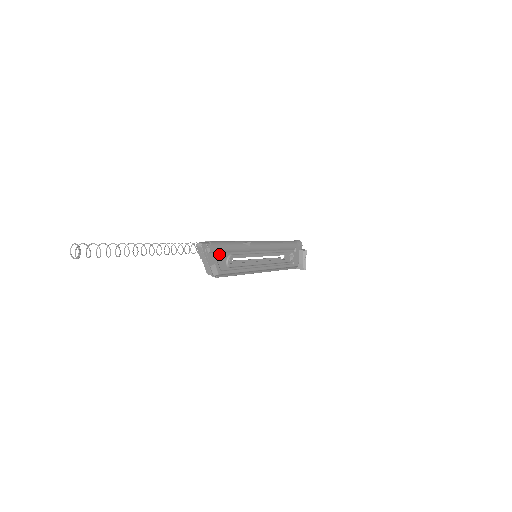
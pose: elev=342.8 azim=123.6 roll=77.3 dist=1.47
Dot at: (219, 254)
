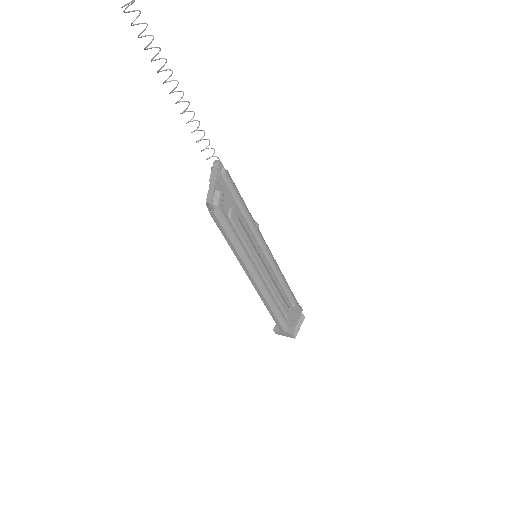
Dot at: (229, 191)
